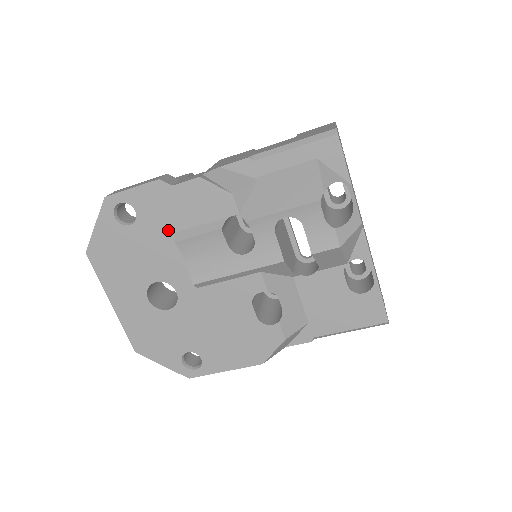
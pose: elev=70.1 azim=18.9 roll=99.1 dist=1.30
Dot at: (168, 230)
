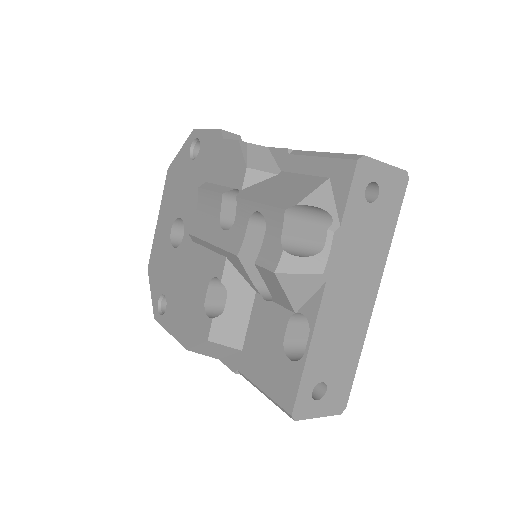
Dot at: (205, 177)
